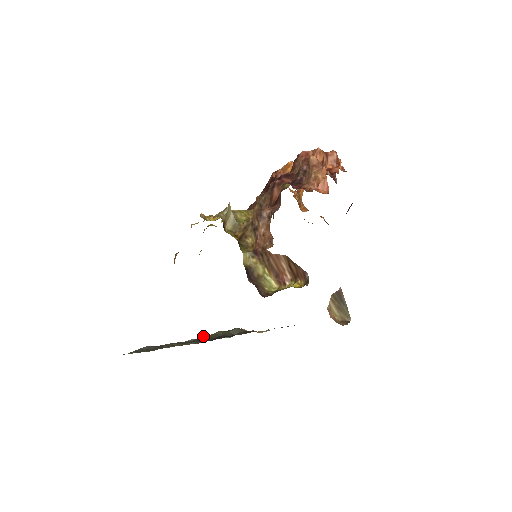
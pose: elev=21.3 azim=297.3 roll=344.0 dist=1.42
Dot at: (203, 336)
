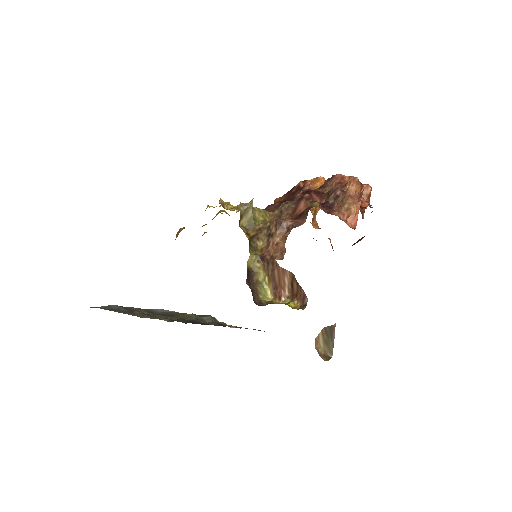
Dot at: (174, 312)
